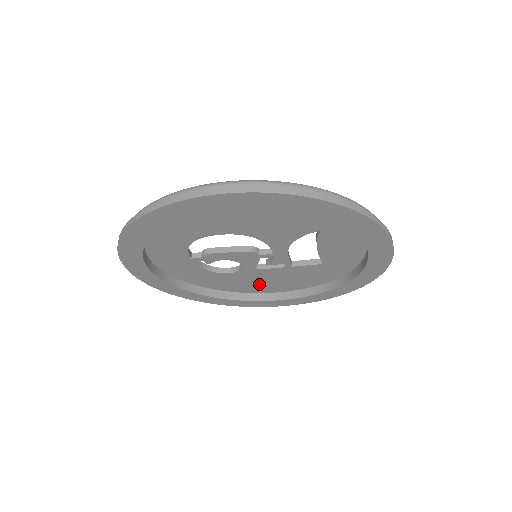
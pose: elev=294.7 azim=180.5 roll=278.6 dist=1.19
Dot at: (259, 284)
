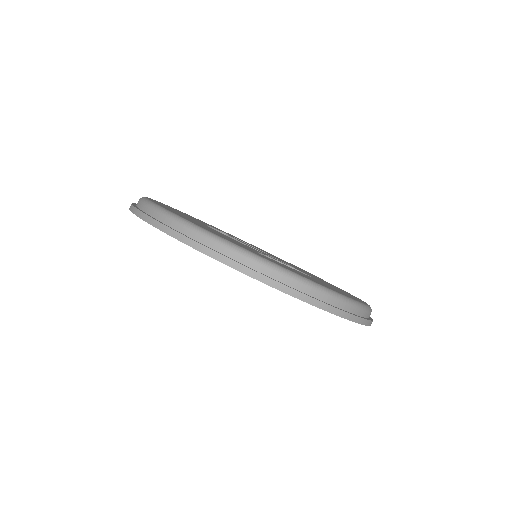
Dot at: occluded
